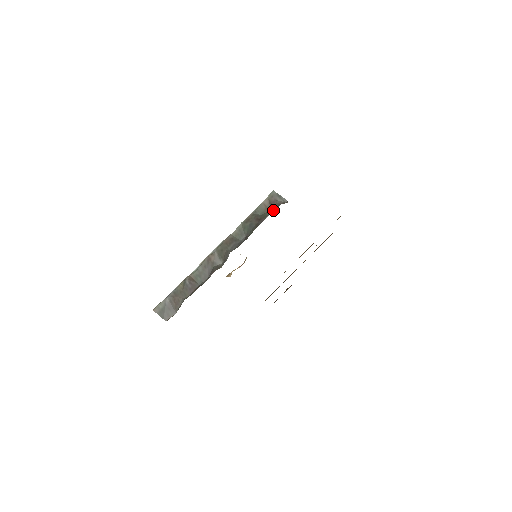
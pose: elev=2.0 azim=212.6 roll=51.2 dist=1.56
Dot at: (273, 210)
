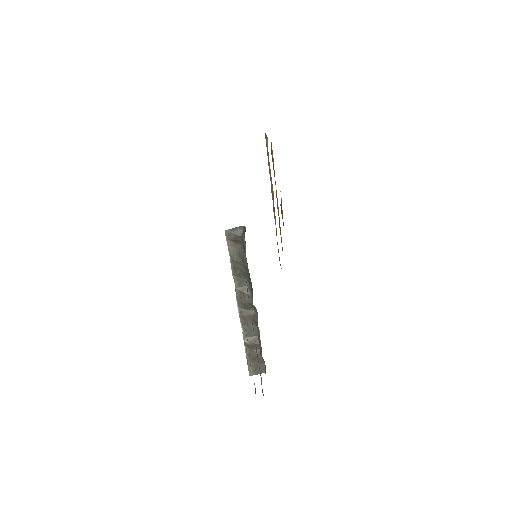
Dot at: (242, 244)
